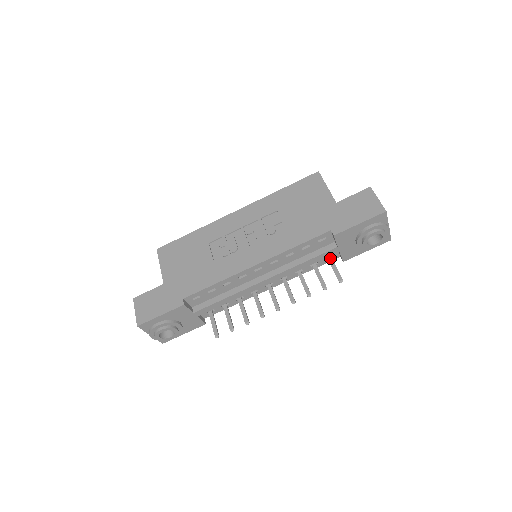
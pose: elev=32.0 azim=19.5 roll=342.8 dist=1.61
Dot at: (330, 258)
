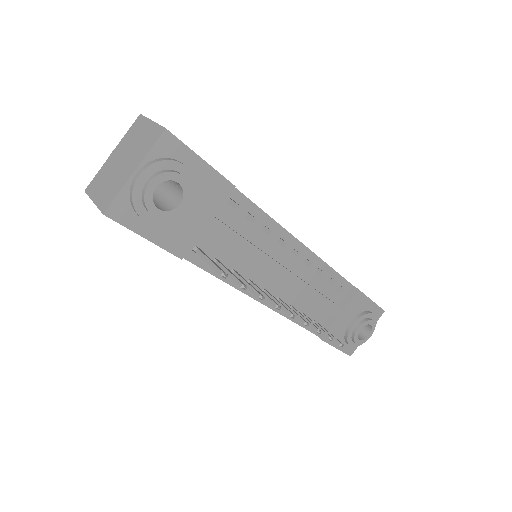
Dot at: (318, 323)
